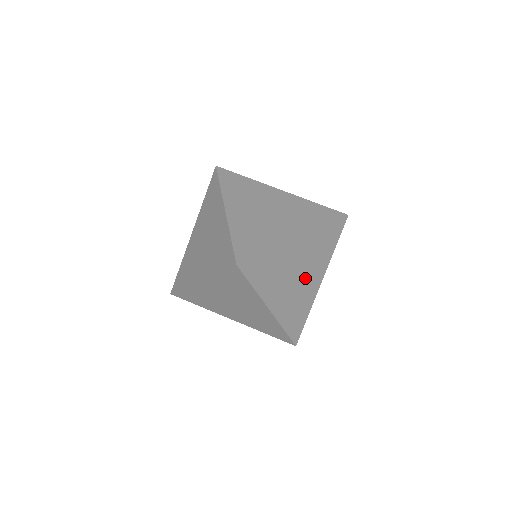
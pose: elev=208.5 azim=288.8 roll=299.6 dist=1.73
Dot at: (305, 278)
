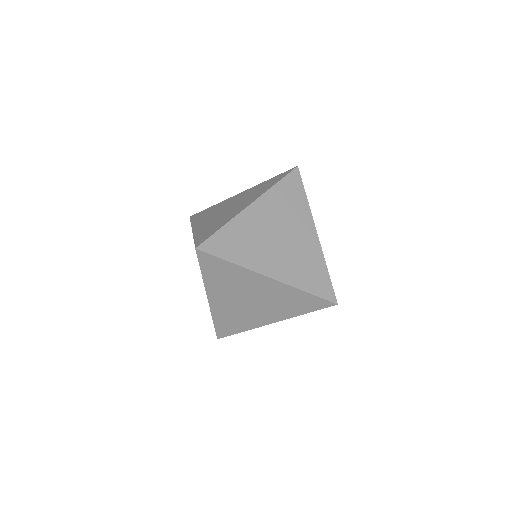
Dot at: occluded
